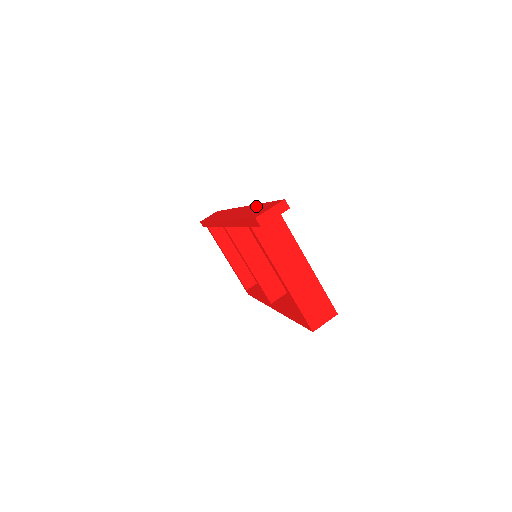
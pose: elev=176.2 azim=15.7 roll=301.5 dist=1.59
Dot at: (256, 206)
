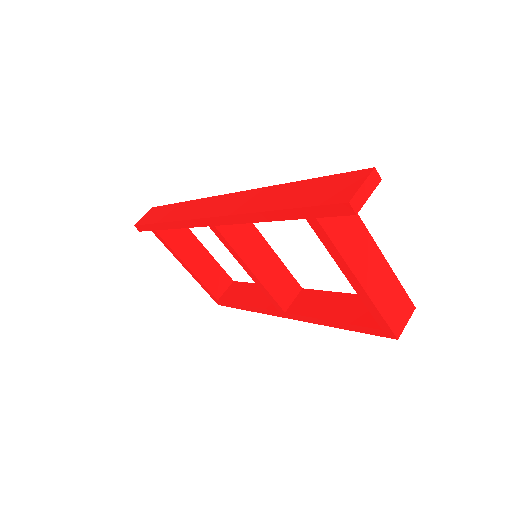
Dot at: (288, 187)
